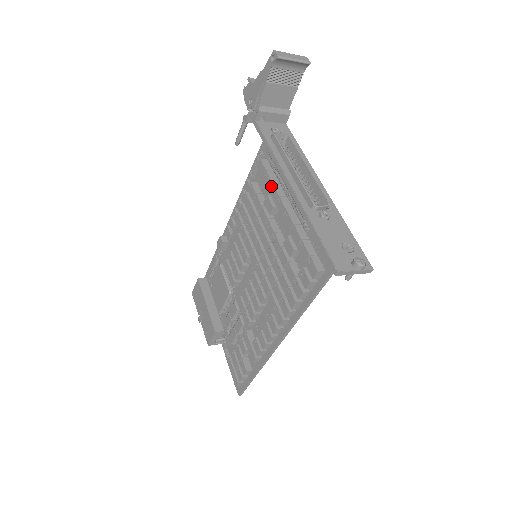
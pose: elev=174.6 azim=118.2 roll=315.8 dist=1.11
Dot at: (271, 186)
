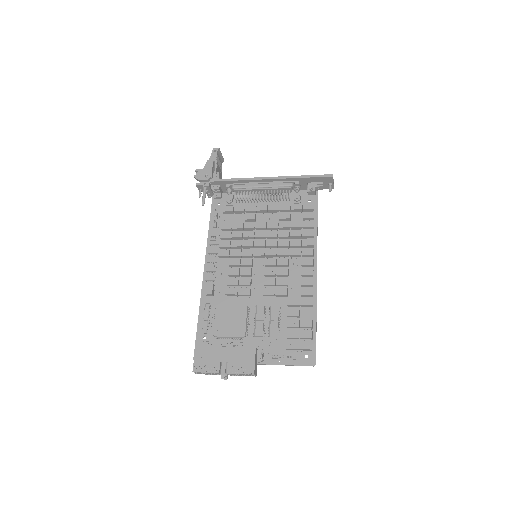
Dot at: (245, 207)
